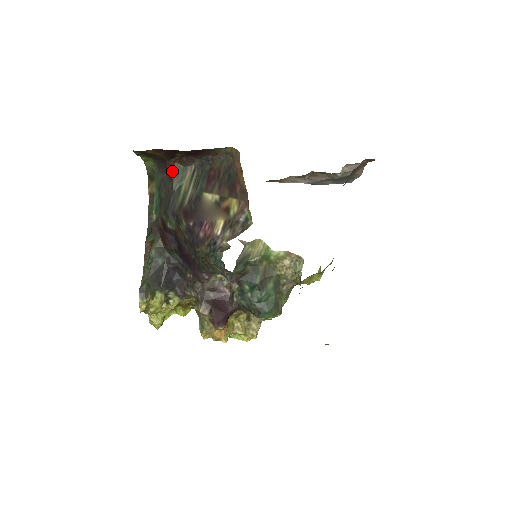
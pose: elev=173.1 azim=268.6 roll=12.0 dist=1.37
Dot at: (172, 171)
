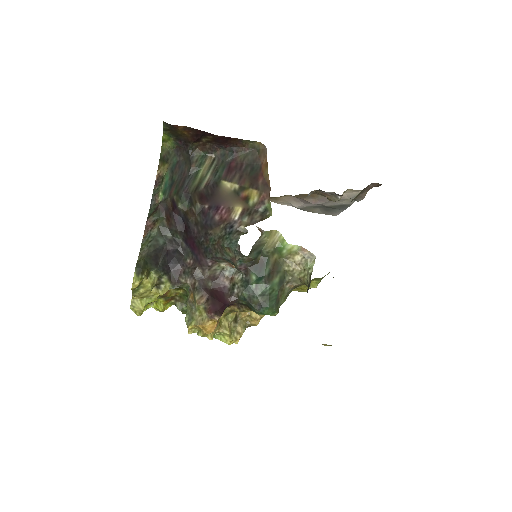
Dot at: (192, 155)
